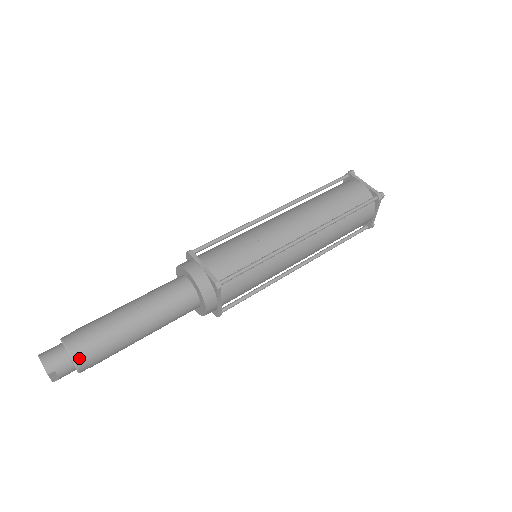
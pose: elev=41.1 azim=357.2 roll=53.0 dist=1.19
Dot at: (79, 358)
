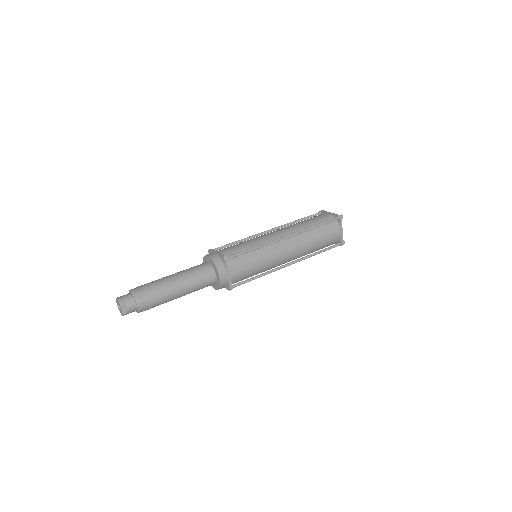
Dot at: (139, 297)
